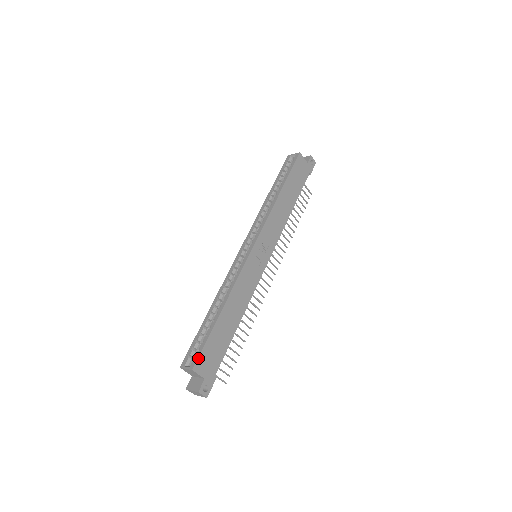
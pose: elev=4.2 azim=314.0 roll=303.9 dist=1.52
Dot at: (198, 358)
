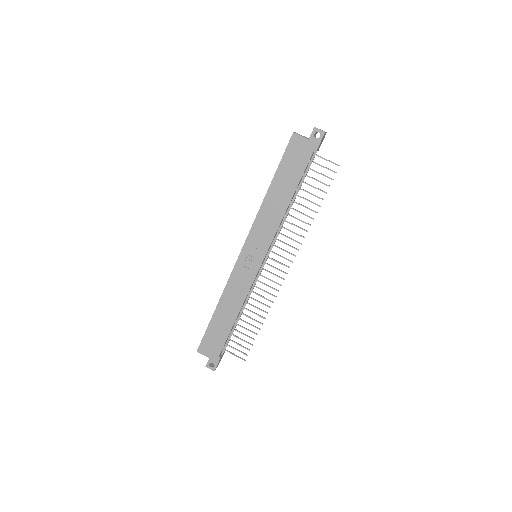
Dot at: (200, 344)
